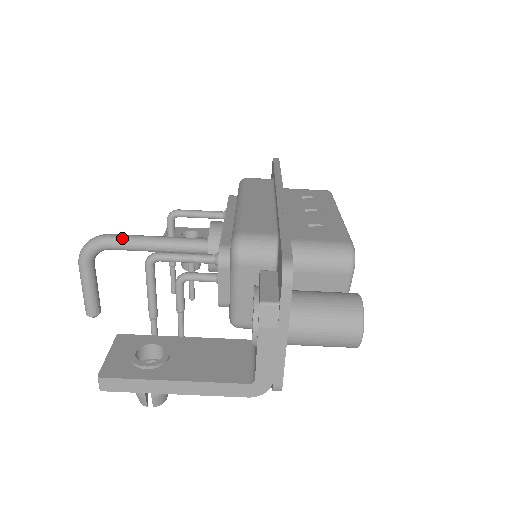
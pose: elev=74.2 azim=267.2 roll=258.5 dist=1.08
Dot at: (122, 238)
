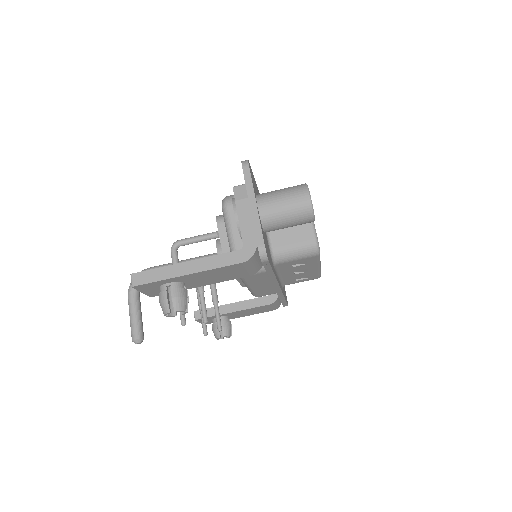
Dot at: (158, 266)
